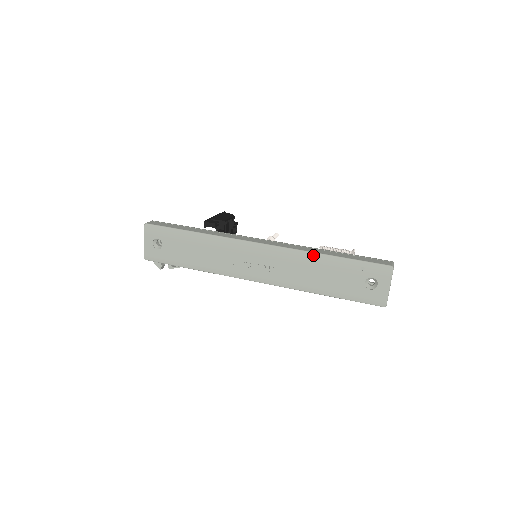
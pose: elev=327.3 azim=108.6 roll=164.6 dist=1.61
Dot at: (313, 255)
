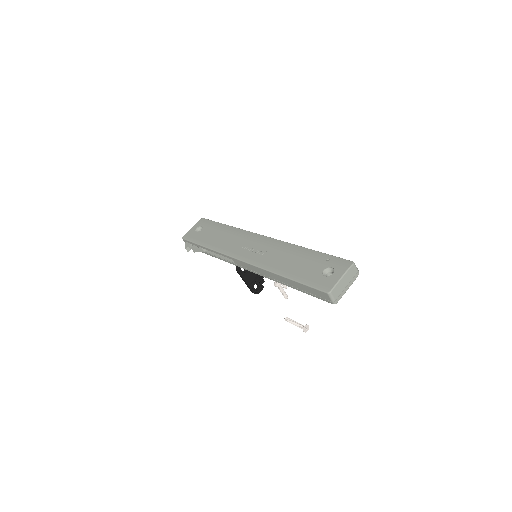
Dot at: (297, 247)
